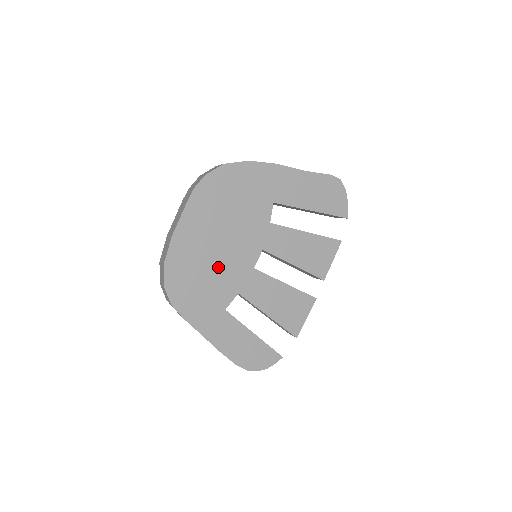
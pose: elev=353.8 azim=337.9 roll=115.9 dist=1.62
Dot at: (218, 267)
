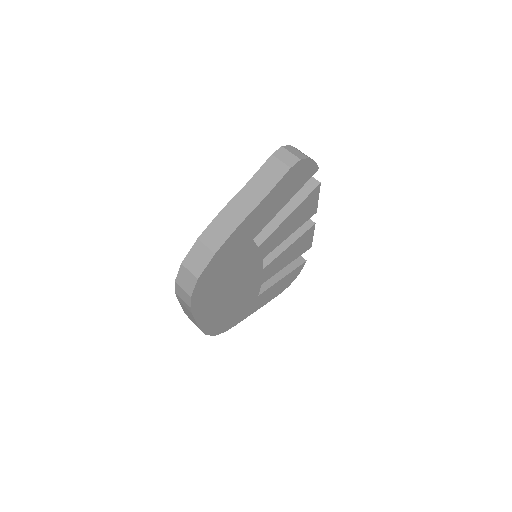
Dot at: (239, 297)
